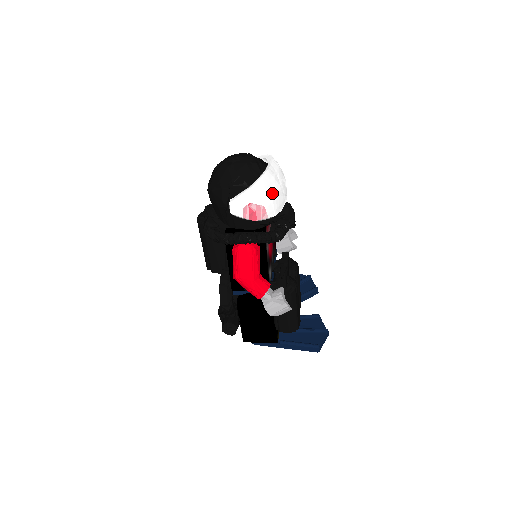
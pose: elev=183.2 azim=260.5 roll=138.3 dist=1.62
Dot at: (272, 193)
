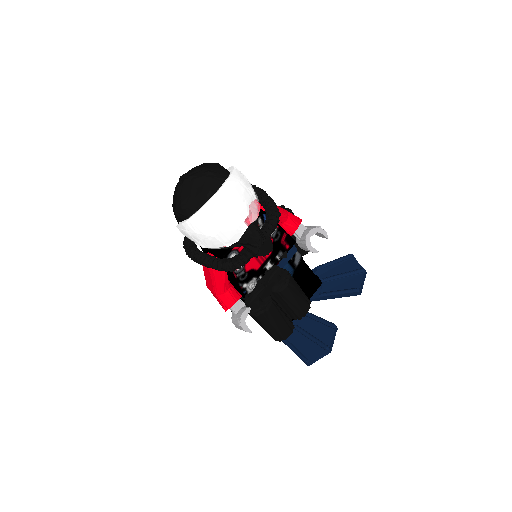
Dot at: (211, 230)
